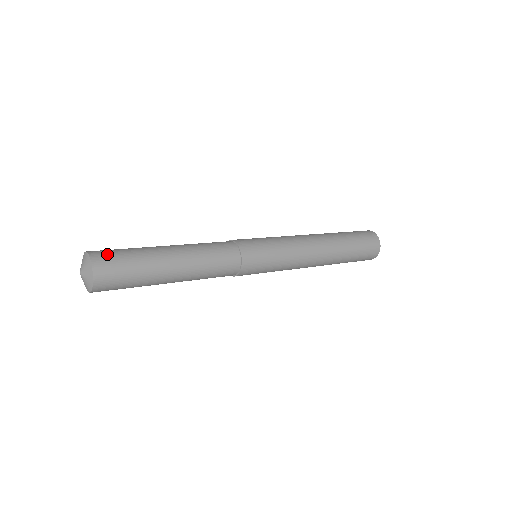
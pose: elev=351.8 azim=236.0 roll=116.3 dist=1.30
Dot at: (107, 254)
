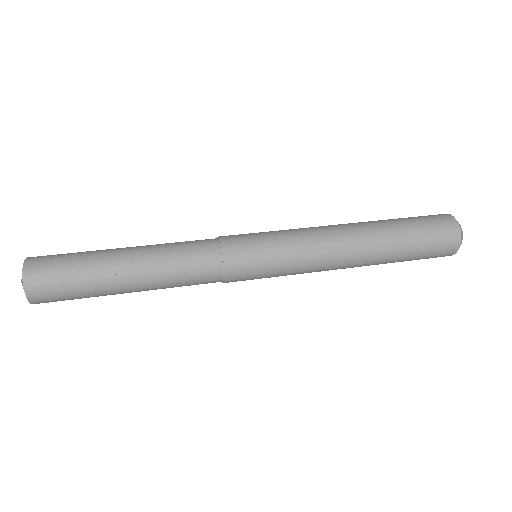
Dot at: (44, 269)
